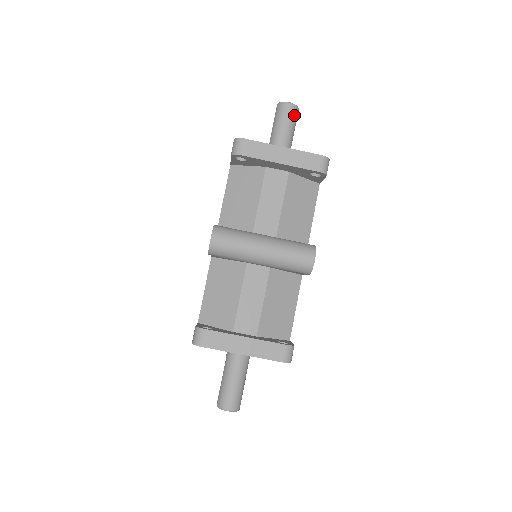
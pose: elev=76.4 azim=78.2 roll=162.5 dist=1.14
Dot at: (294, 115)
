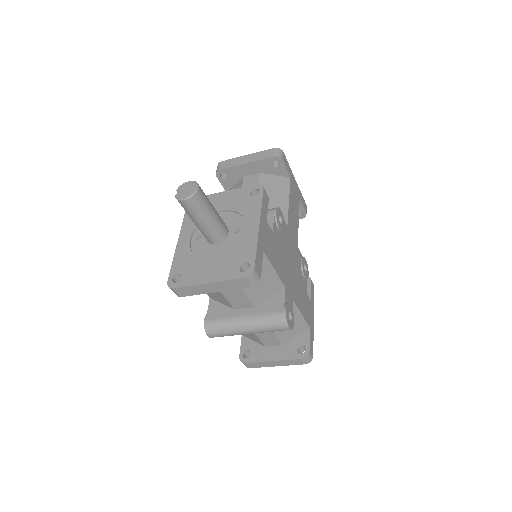
Dot at: (198, 204)
